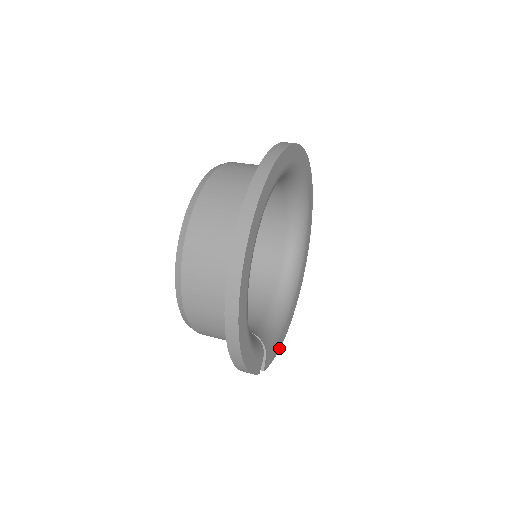
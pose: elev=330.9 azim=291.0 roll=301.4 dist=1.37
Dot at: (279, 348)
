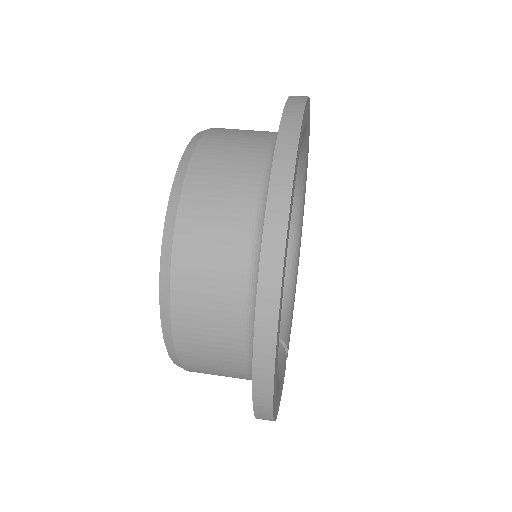
Dot at: occluded
